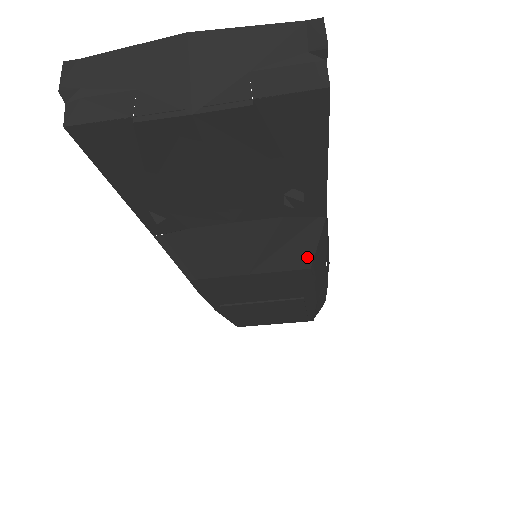
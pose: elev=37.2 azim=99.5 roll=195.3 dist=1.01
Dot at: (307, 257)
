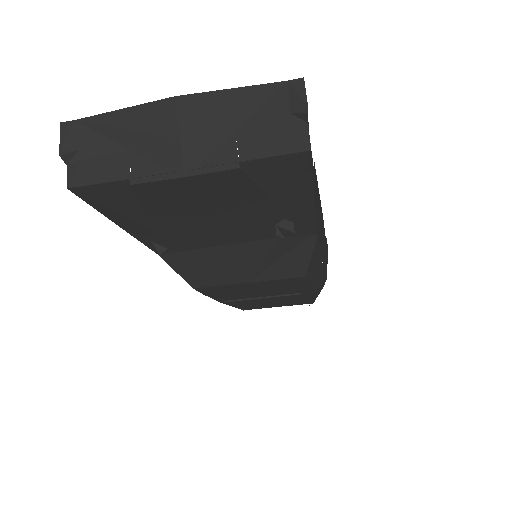
Dot at: (302, 267)
